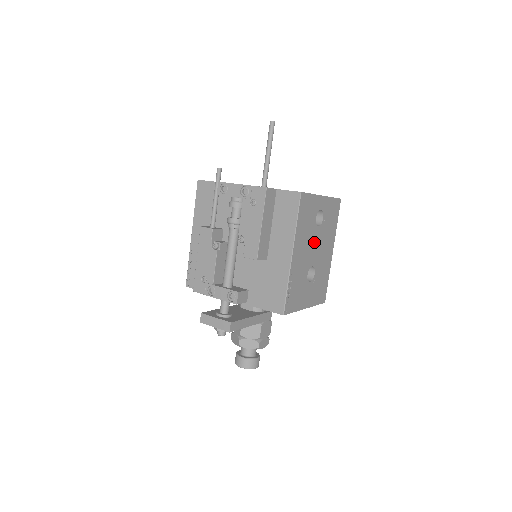
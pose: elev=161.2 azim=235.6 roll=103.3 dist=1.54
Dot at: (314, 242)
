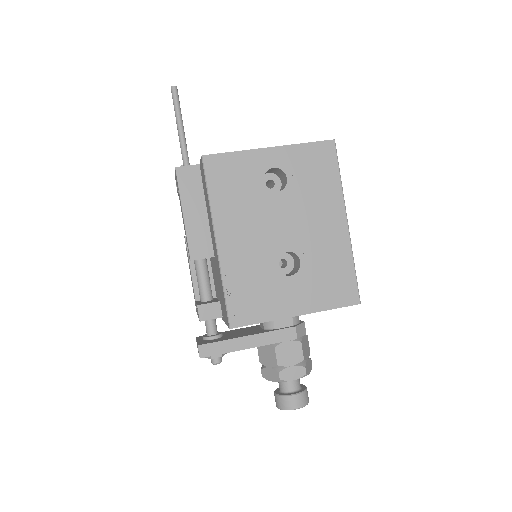
Dot at: (275, 216)
